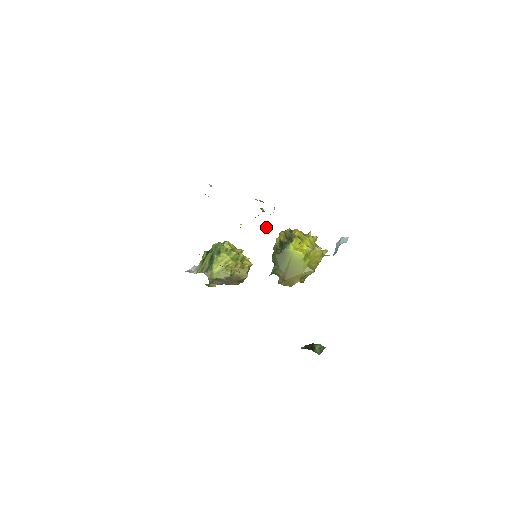
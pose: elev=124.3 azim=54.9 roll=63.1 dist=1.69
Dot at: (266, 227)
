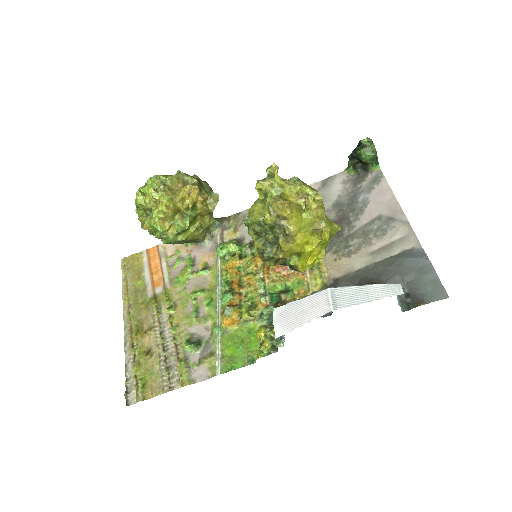
Dot at: occluded
